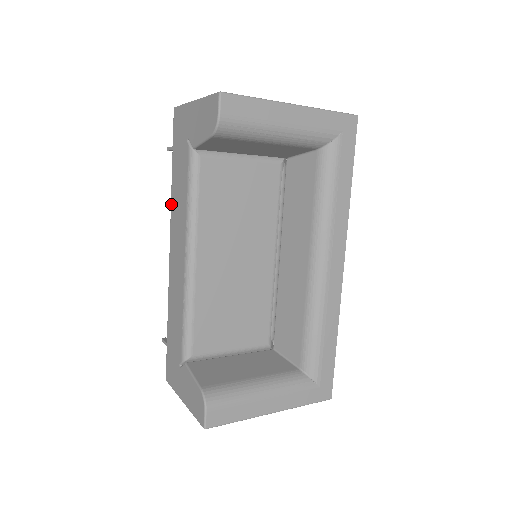
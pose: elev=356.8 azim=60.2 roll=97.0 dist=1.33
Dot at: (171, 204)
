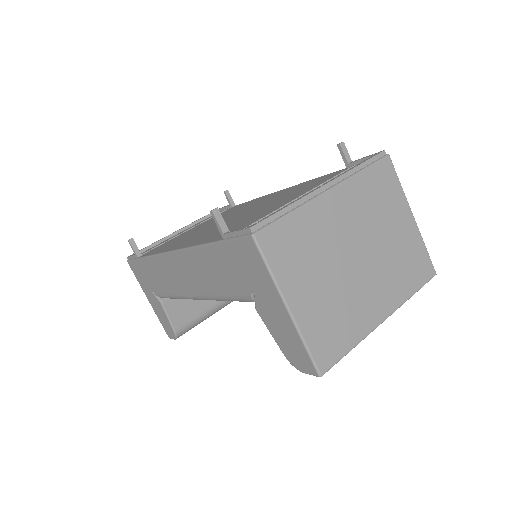
Dot at: (192, 250)
